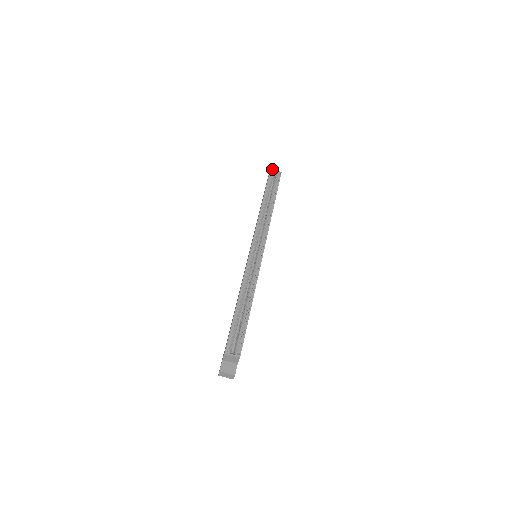
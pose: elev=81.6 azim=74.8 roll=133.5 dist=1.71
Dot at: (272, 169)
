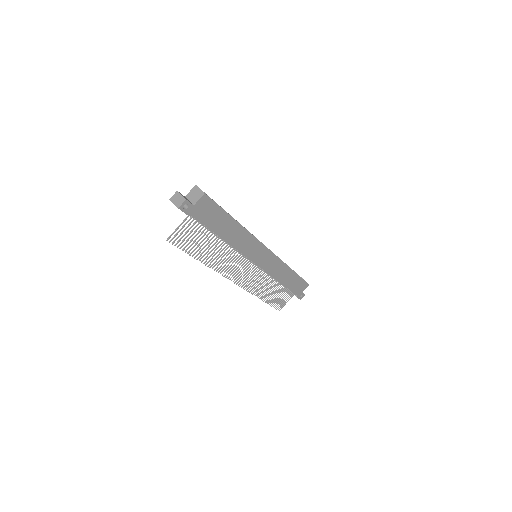
Dot at: occluded
